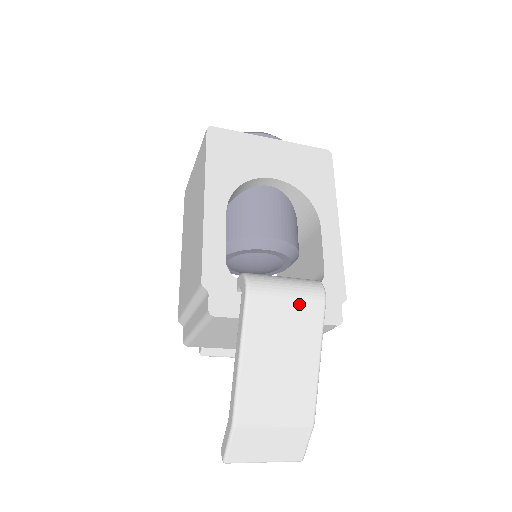
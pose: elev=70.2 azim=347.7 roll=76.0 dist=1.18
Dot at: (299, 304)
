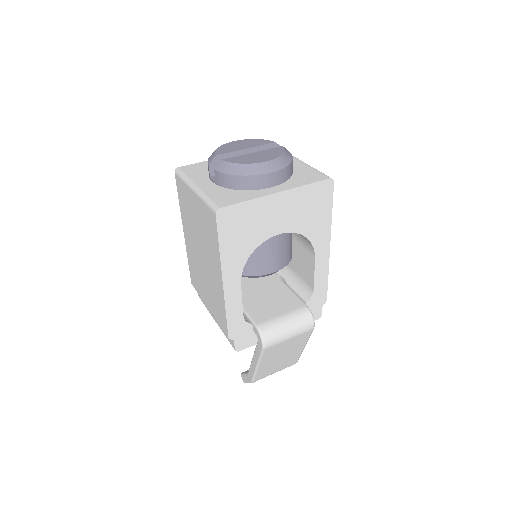
Dot at: (296, 337)
